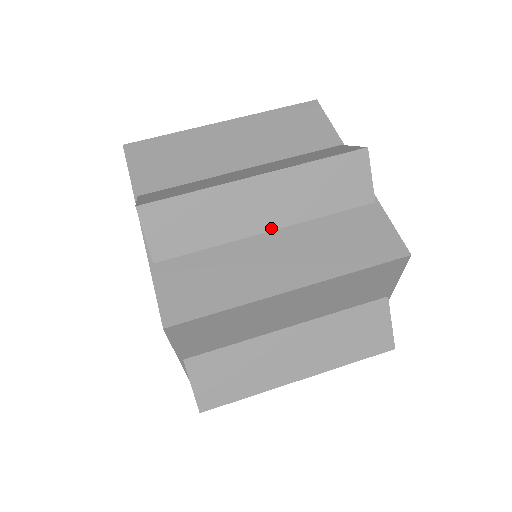
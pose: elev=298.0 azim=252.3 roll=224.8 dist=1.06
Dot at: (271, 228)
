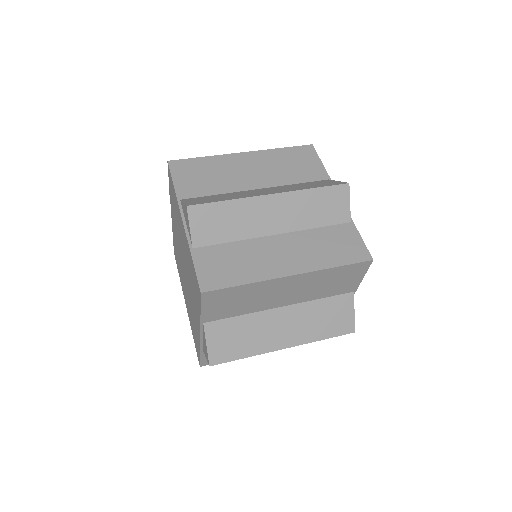
Dot at: (278, 232)
